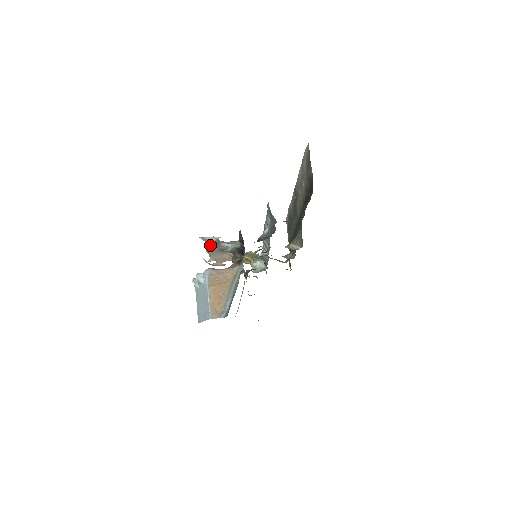
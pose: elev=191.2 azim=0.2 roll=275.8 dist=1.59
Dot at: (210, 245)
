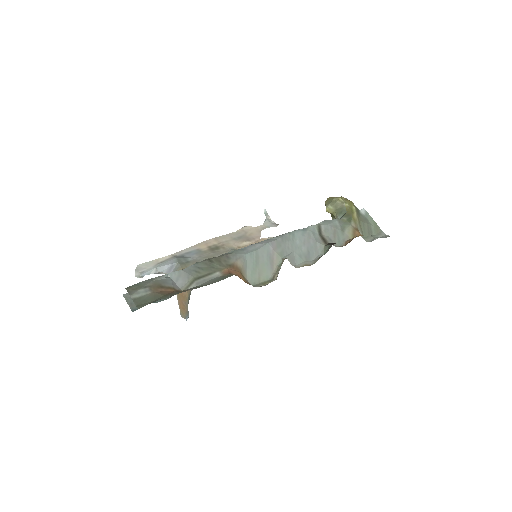
Dot at: (183, 251)
